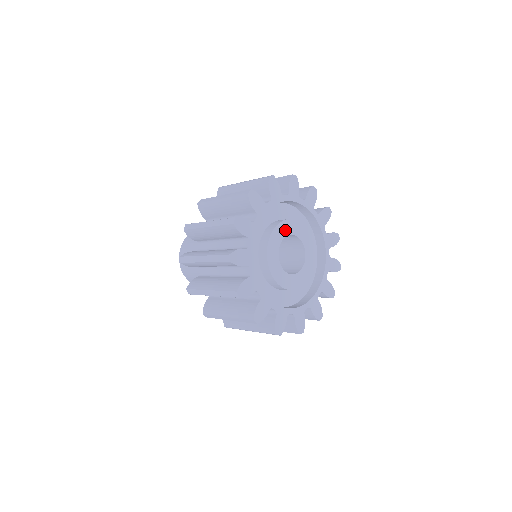
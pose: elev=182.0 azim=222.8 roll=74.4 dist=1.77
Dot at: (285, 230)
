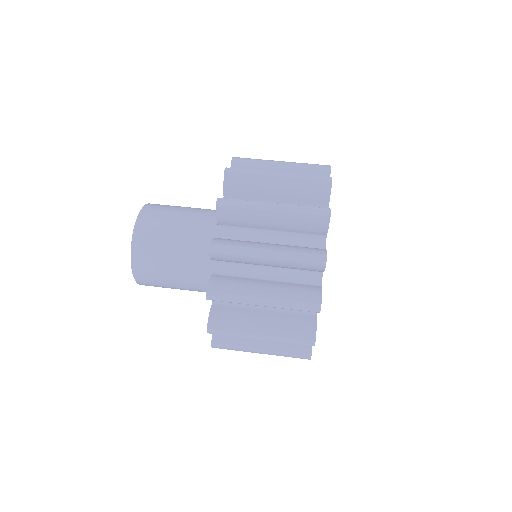
Dot at: occluded
